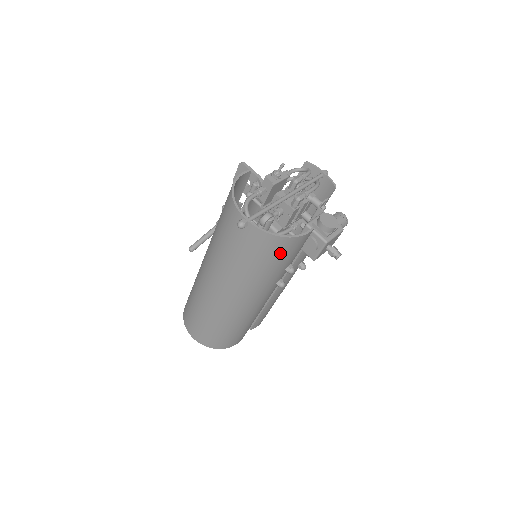
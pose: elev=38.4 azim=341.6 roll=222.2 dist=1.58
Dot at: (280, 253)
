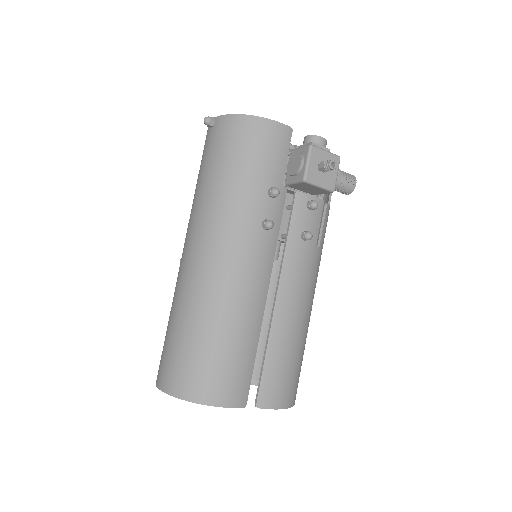
Dot at: (250, 145)
